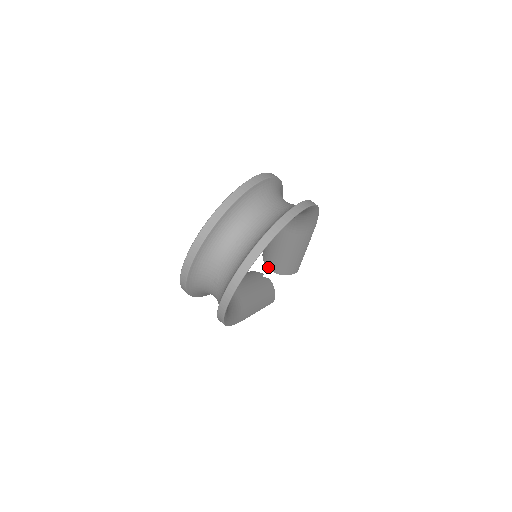
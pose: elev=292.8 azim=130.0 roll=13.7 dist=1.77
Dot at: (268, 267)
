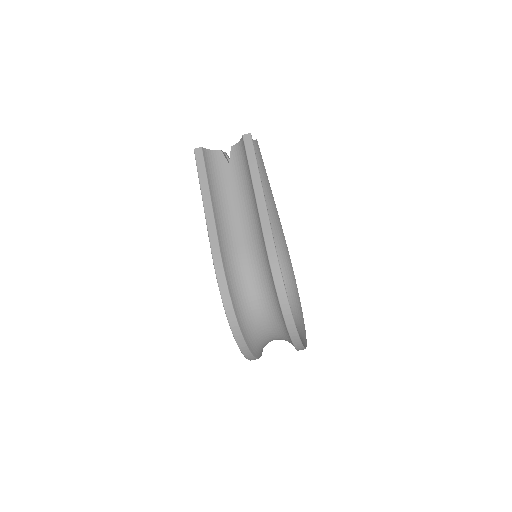
Dot at: occluded
